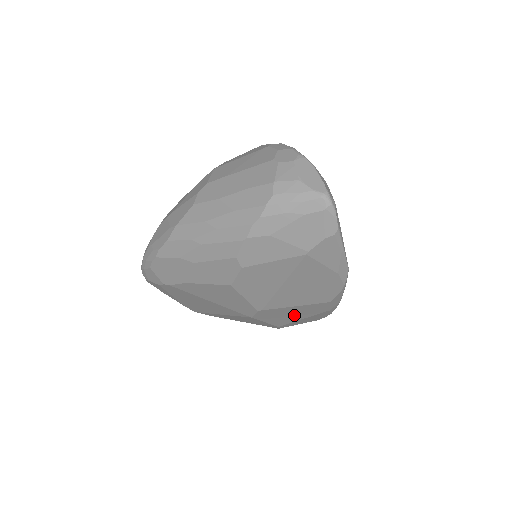
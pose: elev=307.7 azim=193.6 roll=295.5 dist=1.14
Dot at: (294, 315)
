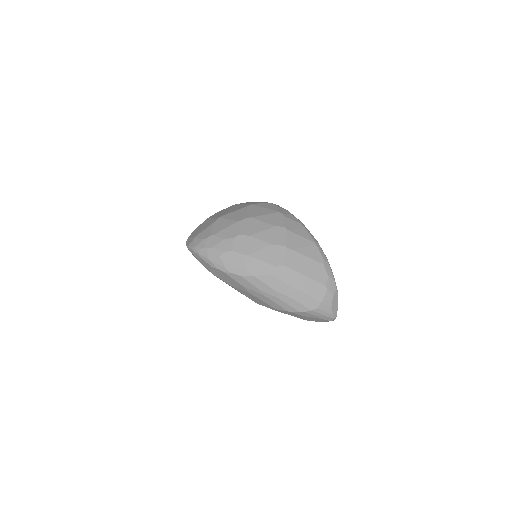
Dot at: occluded
